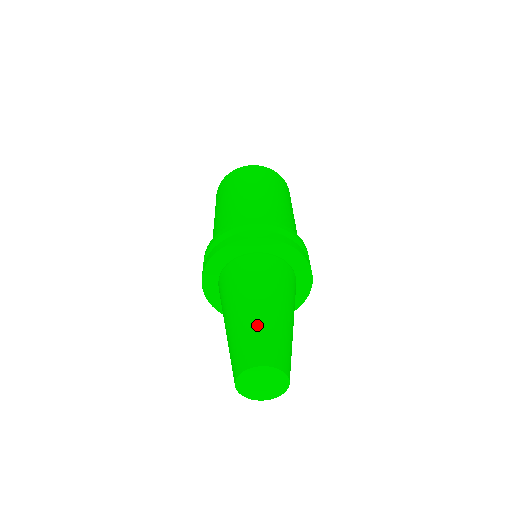
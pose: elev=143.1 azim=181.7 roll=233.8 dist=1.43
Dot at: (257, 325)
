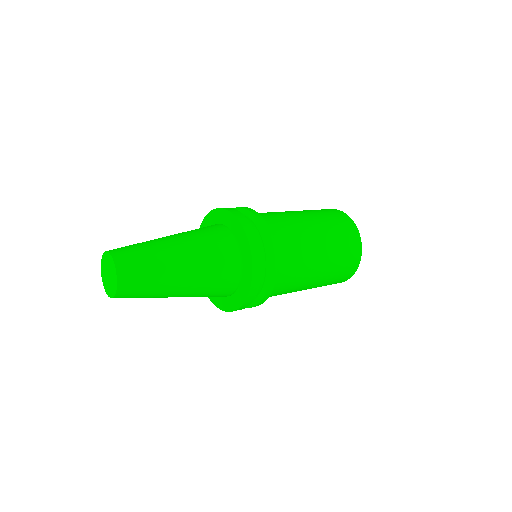
Dot at: (152, 247)
